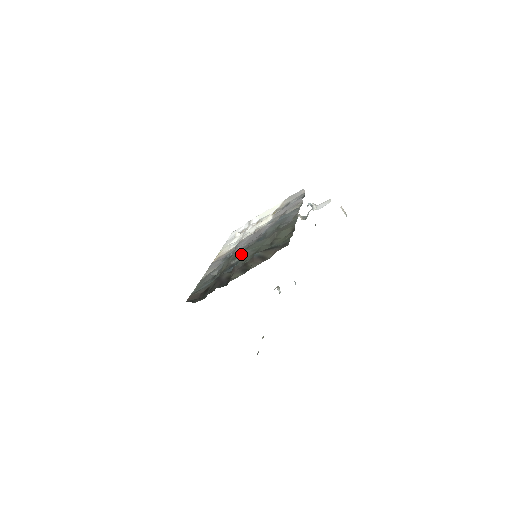
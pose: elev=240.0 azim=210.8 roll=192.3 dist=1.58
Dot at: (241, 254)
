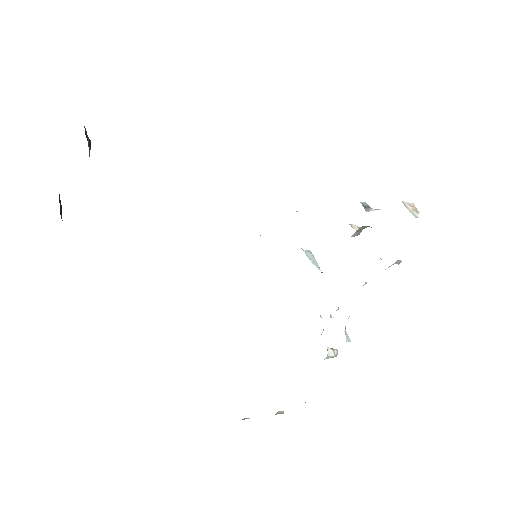
Dot at: occluded
